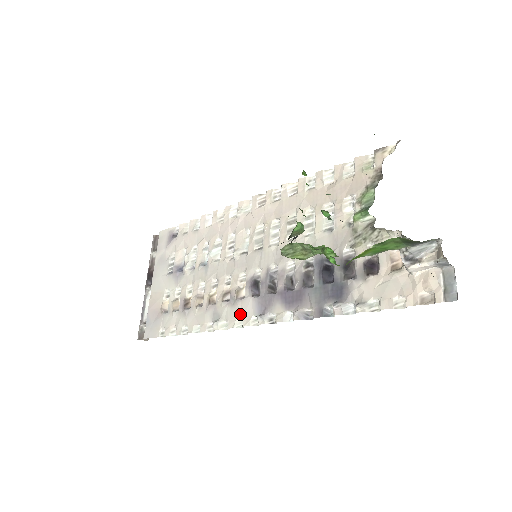
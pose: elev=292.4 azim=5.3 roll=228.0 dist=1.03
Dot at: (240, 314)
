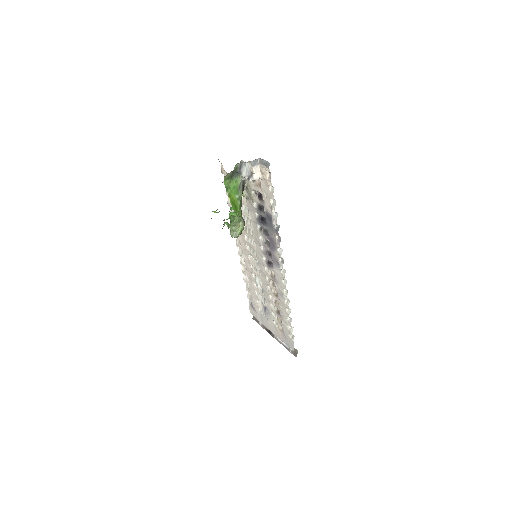
Dot at: (280, 279)
